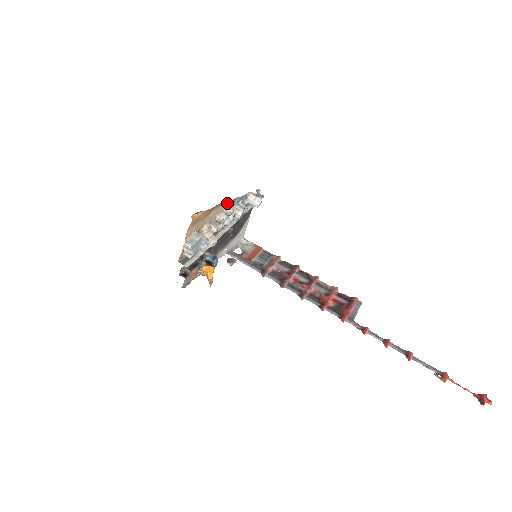
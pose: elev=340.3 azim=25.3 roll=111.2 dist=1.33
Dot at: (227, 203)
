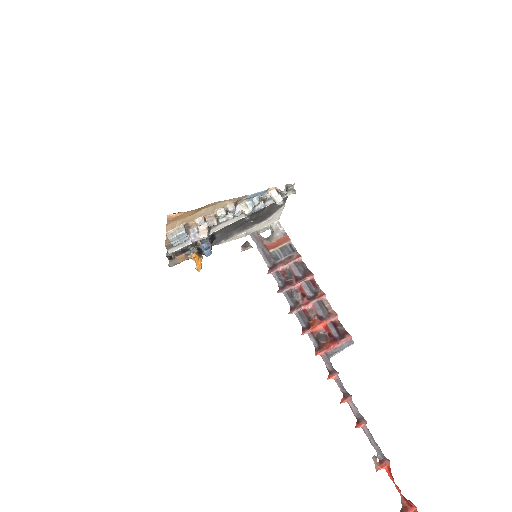
Dot at: (229, 201)
